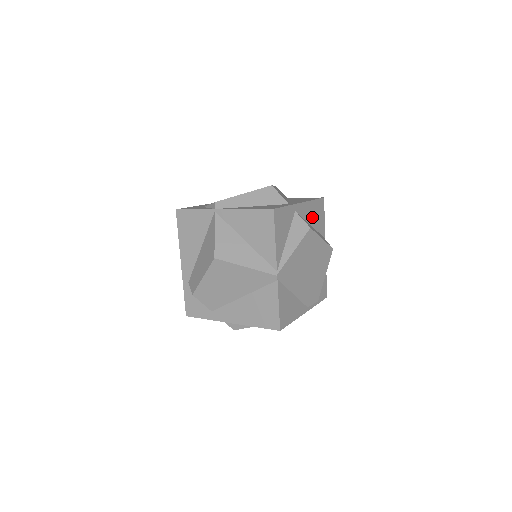
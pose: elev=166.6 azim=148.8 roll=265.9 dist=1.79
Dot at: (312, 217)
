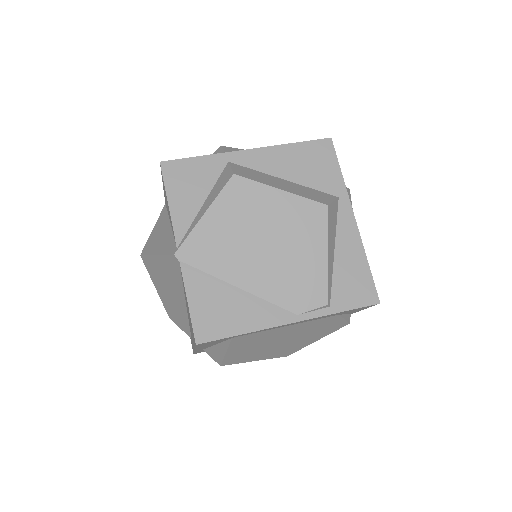
Dot at: (291, 168)
